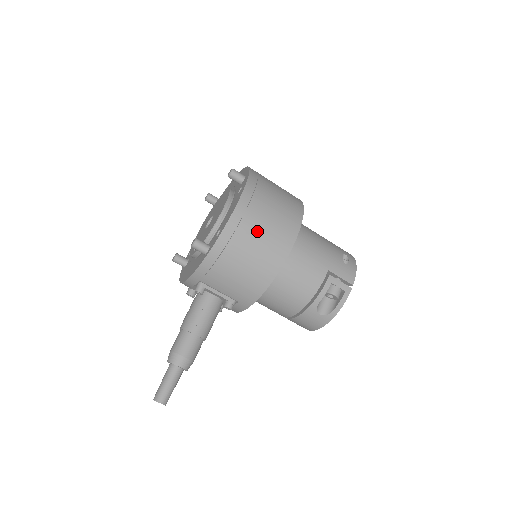
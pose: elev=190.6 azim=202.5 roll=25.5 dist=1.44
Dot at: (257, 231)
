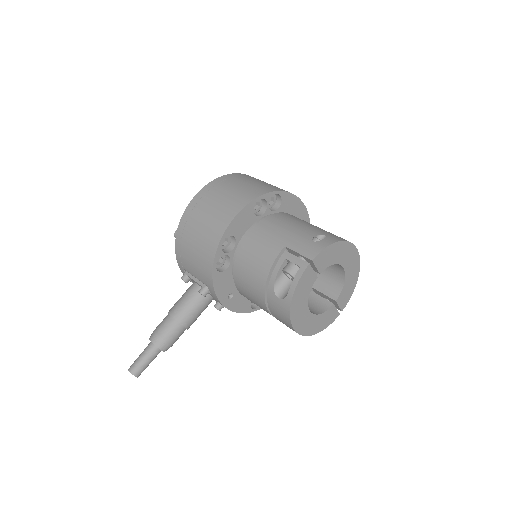
Dot at: (207, 210)
